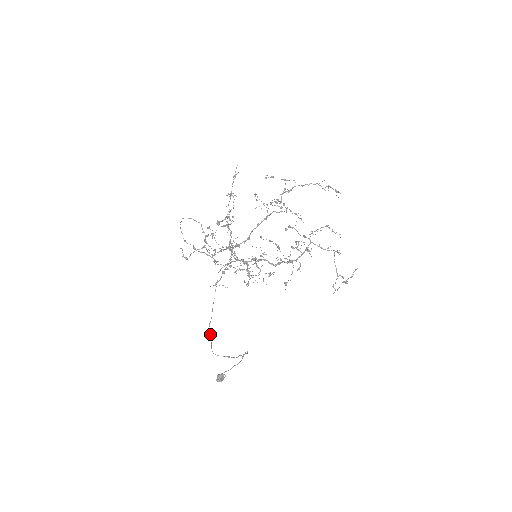
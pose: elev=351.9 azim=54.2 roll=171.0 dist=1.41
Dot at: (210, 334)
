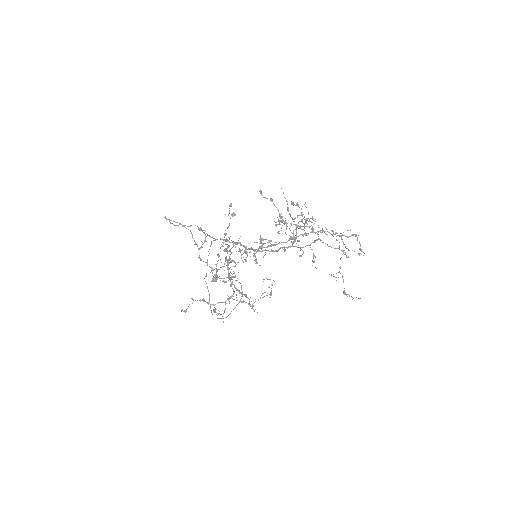
Dot at: occluded
